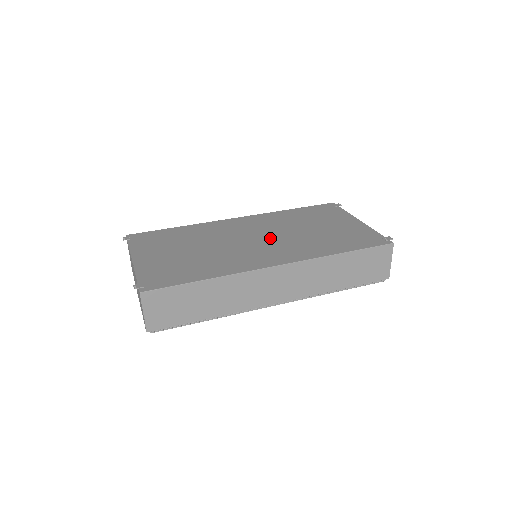
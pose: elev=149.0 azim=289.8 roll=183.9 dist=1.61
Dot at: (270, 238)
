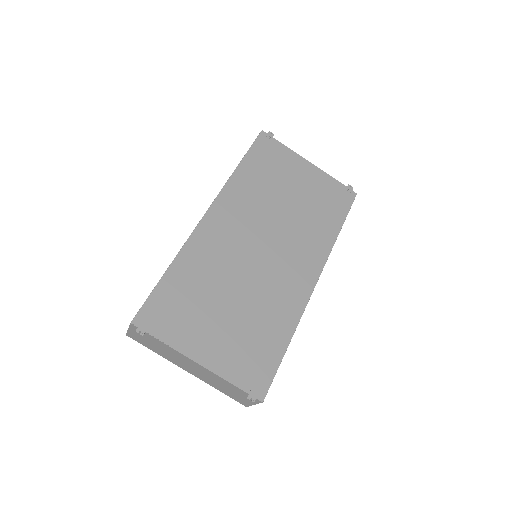
Dot at: (273, 239)
